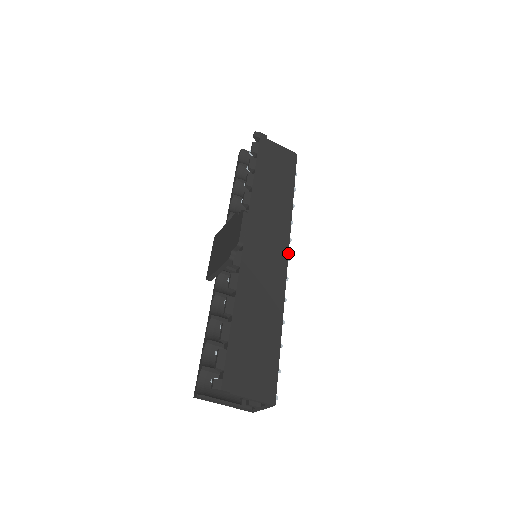
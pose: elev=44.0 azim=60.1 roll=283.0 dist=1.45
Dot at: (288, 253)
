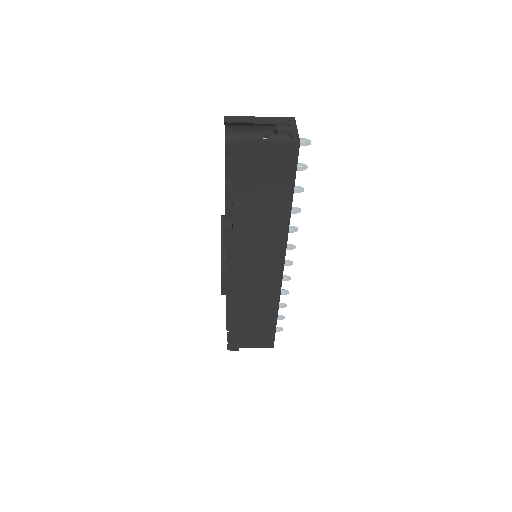
Dot at: (283, 265)
